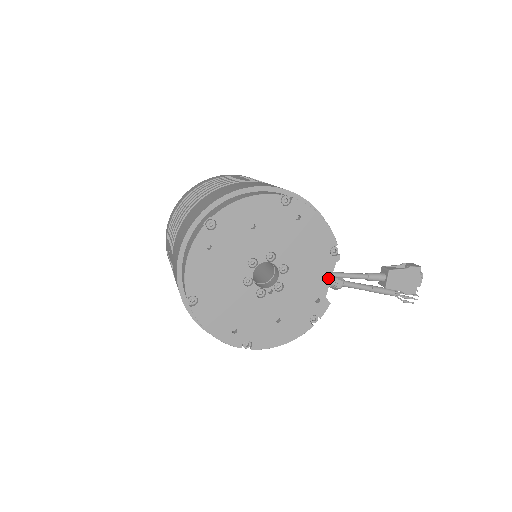
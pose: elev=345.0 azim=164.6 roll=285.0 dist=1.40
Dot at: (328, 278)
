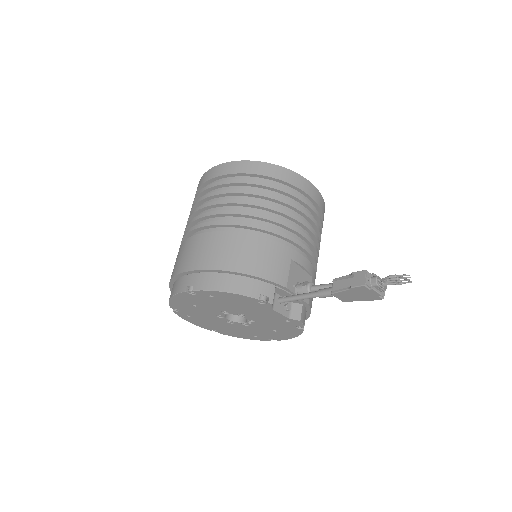
Dot at: occluded
